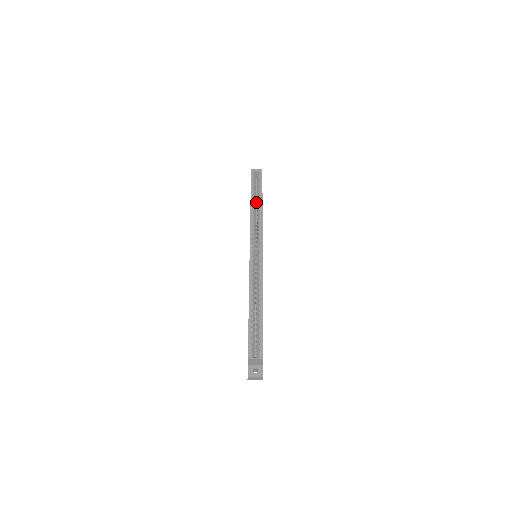
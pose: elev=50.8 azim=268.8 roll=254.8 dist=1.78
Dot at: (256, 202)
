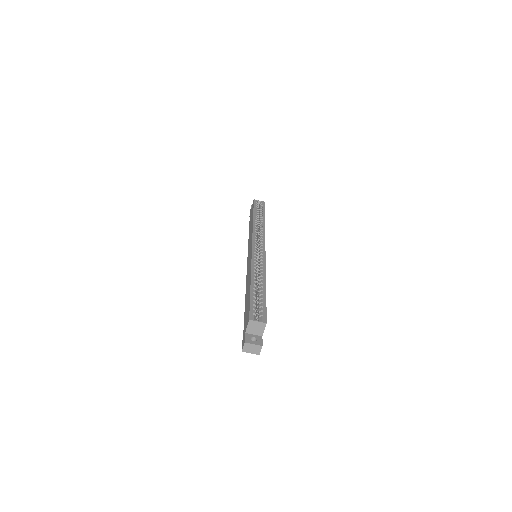
Dot at: occluded
